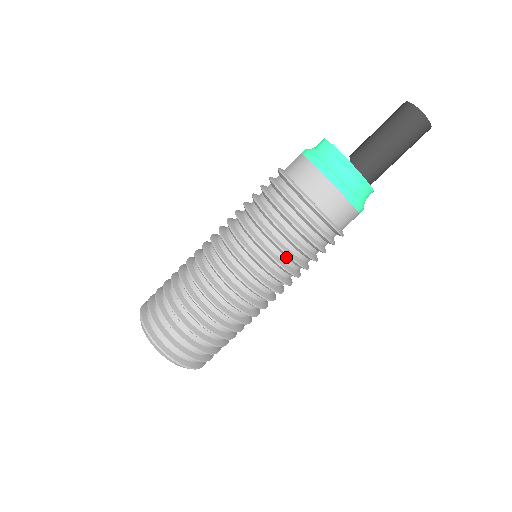
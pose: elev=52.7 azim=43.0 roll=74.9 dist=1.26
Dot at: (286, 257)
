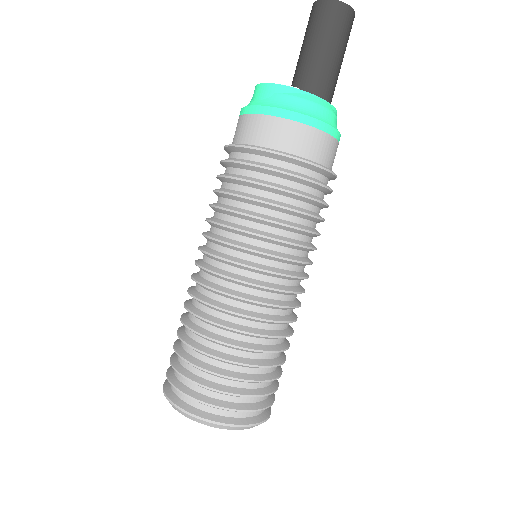
Dot at: (298, 233)
